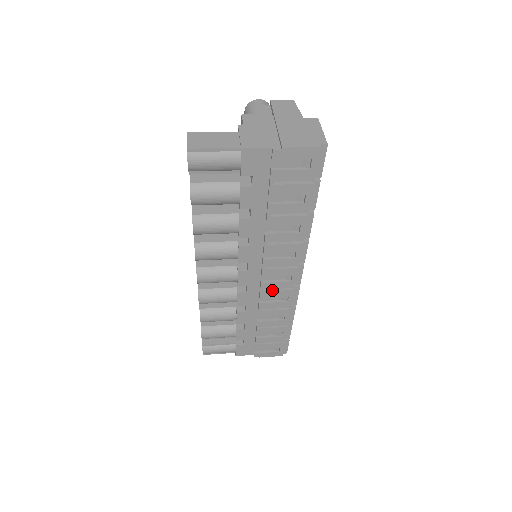
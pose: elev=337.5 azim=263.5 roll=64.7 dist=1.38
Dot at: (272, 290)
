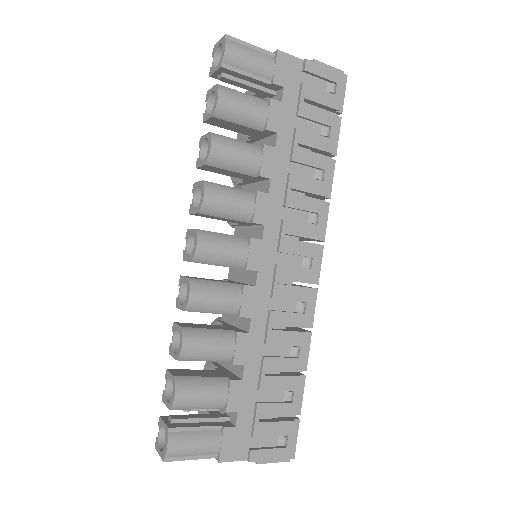
Dot at: (288, 284)
